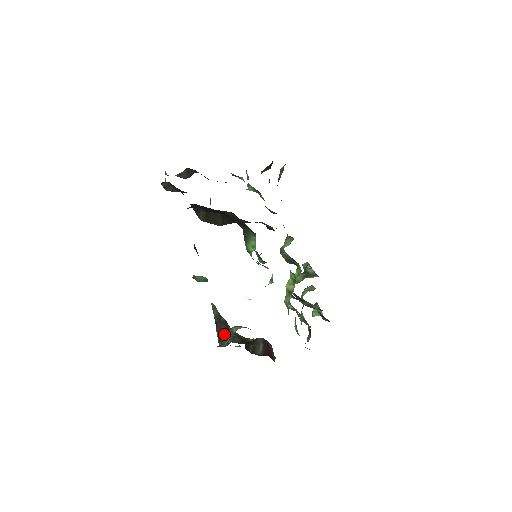
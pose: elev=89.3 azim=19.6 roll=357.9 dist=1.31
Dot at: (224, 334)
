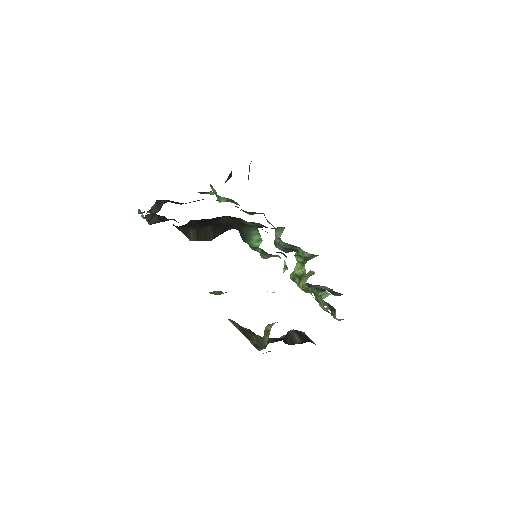
Dot at: (256, 340)
